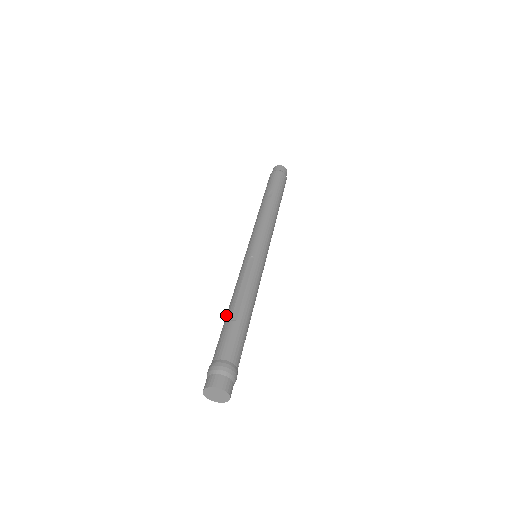
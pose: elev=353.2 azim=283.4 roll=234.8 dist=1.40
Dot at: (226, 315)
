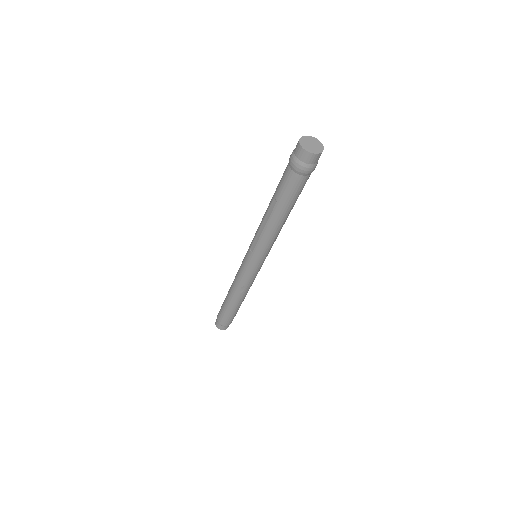
Dot at: occluded
